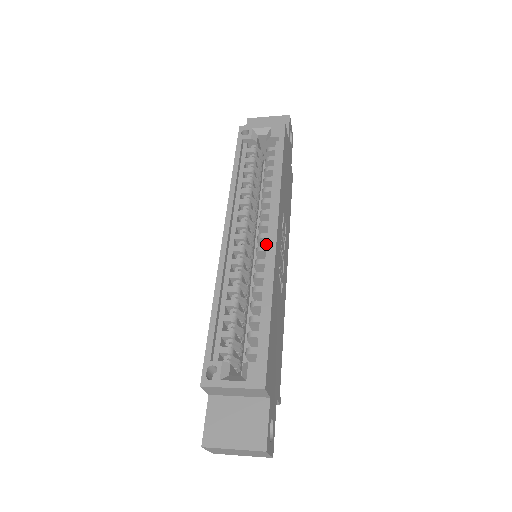
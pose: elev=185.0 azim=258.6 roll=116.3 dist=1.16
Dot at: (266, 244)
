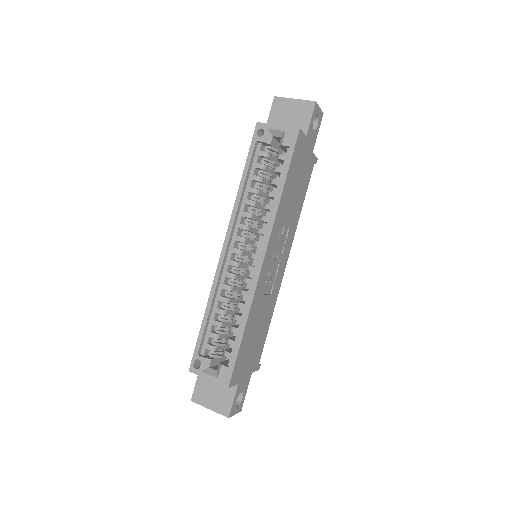
Dot at: occluded
